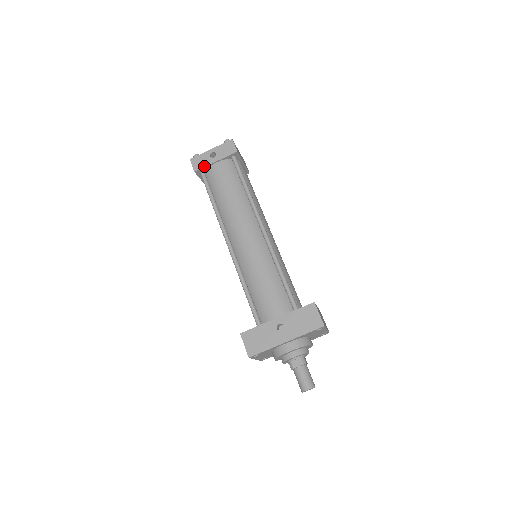
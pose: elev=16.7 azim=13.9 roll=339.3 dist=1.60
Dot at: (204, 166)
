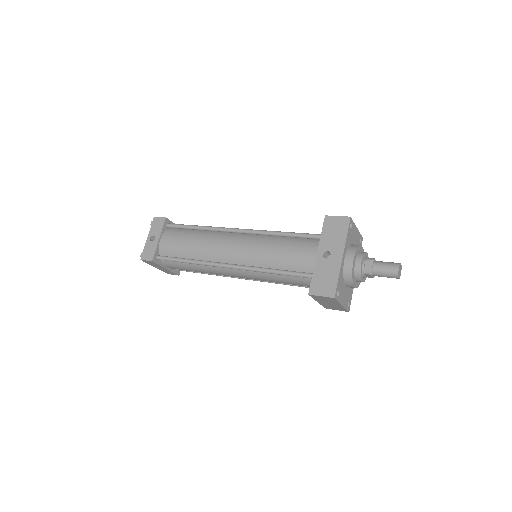
Dot at: (154, 250)
